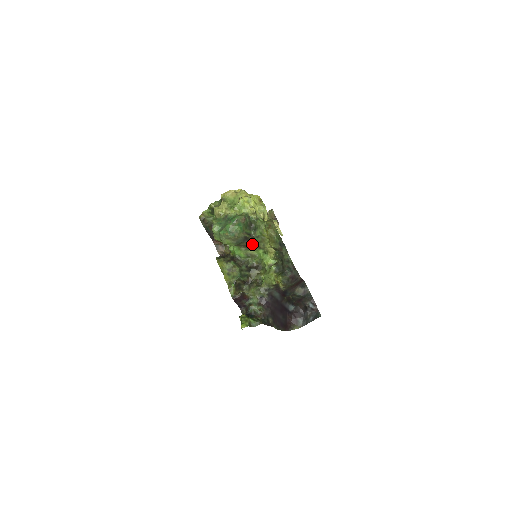
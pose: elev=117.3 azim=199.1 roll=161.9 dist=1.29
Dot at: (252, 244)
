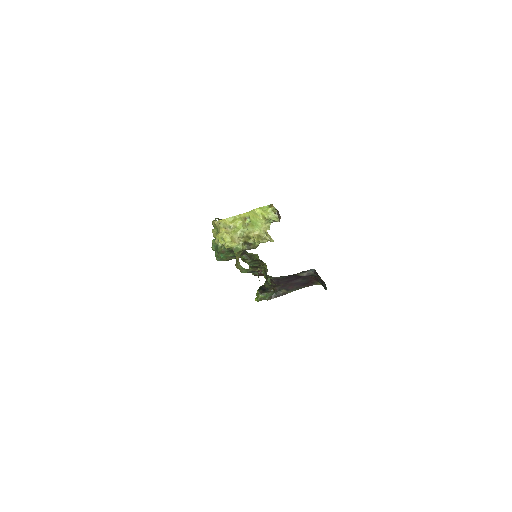
Dot at: occluded
